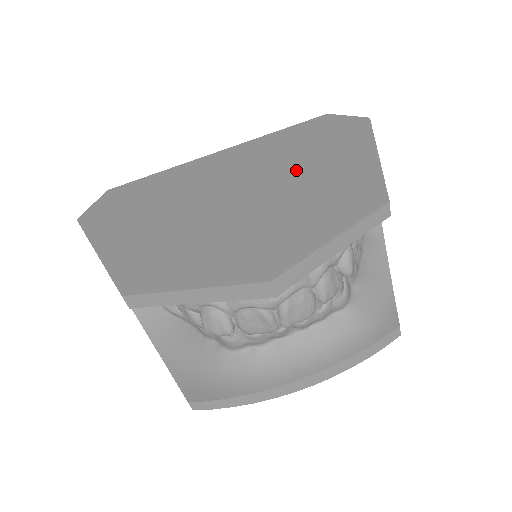
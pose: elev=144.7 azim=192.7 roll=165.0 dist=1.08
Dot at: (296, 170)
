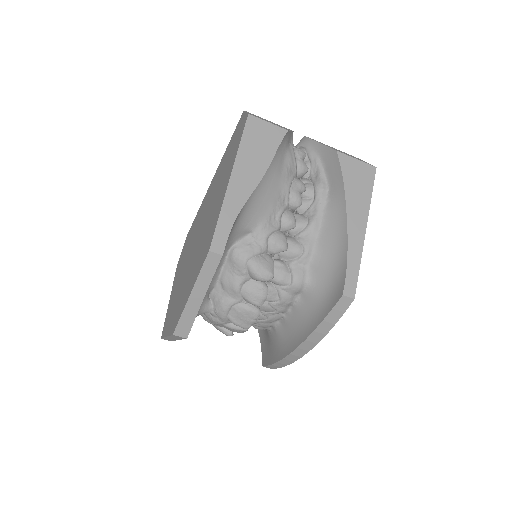
Dot at: (211, 208)
